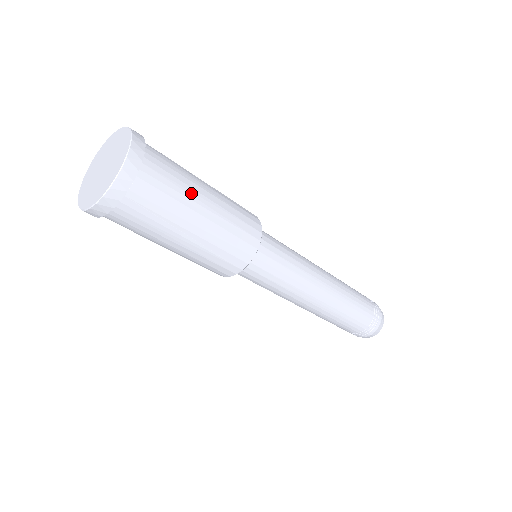
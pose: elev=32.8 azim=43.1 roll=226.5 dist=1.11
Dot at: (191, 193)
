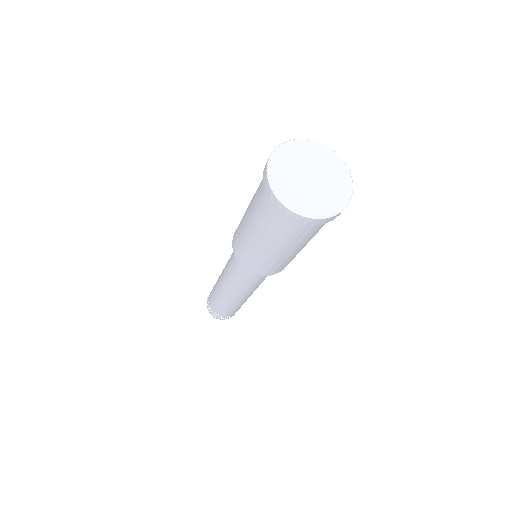
Dot at: occluded
